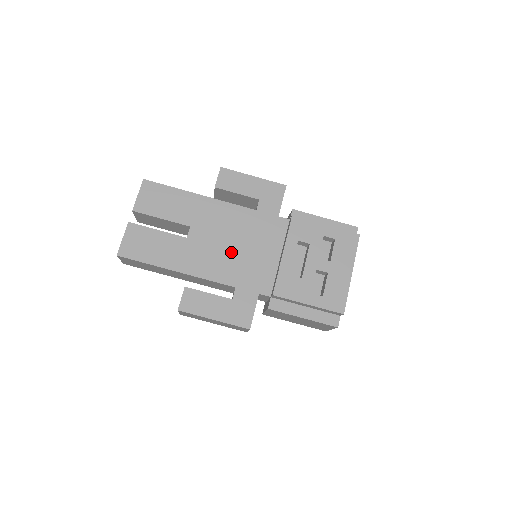
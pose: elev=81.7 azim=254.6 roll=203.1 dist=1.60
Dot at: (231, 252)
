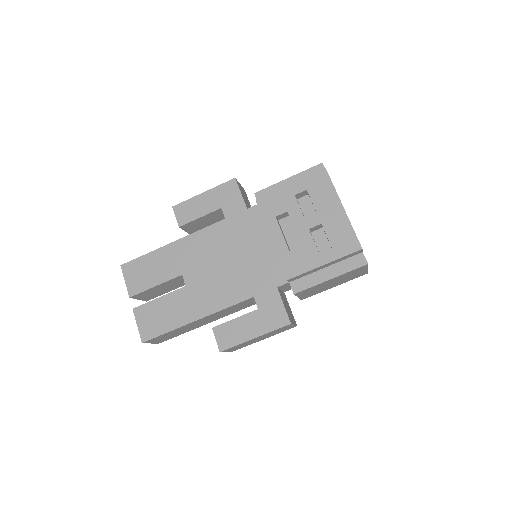
Dot at: (229, 270)
